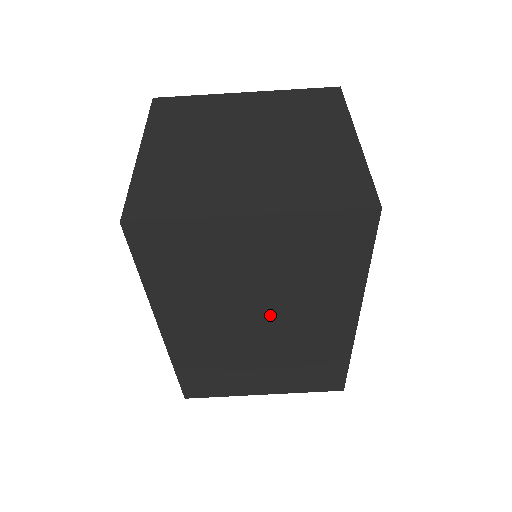
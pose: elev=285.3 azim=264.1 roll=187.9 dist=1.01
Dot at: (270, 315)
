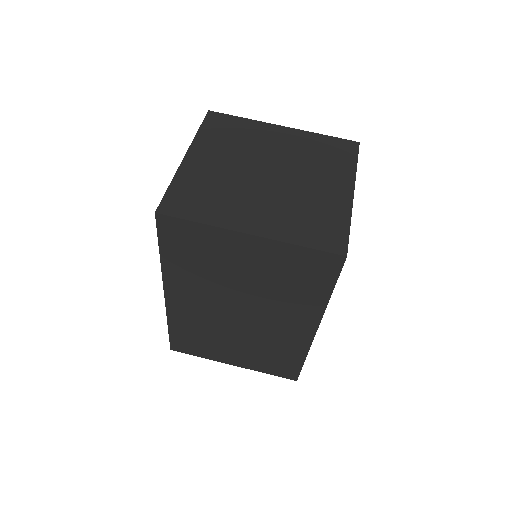
Dot at: (250, 307)
